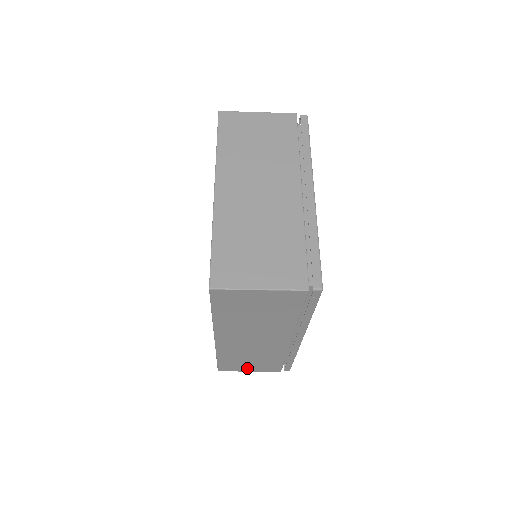
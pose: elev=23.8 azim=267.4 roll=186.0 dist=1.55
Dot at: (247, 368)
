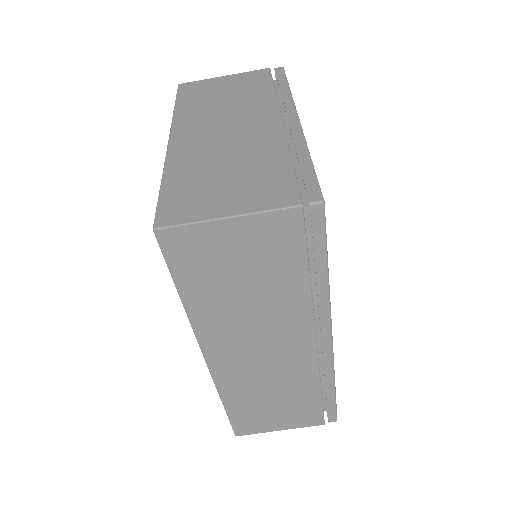
Dot at: (274, 423)
